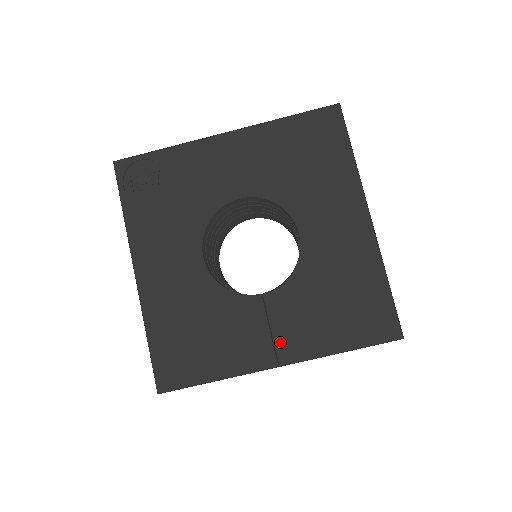
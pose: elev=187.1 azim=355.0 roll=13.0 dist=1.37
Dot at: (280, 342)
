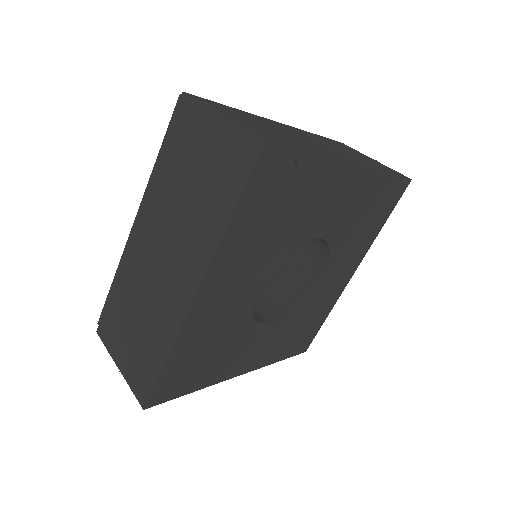
Dot at: (254, 358)
